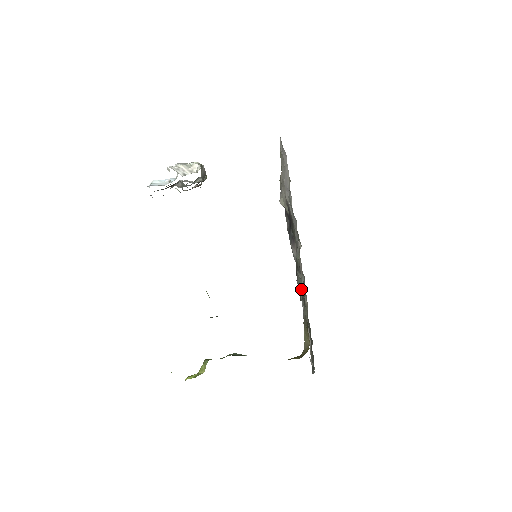
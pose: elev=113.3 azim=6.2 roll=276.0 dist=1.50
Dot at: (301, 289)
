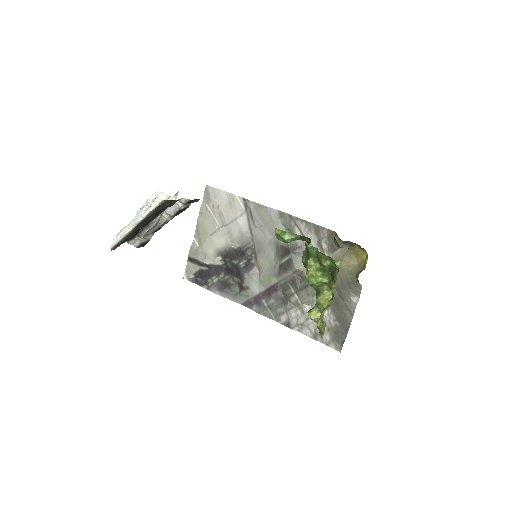
Dot at: (322, 238)
